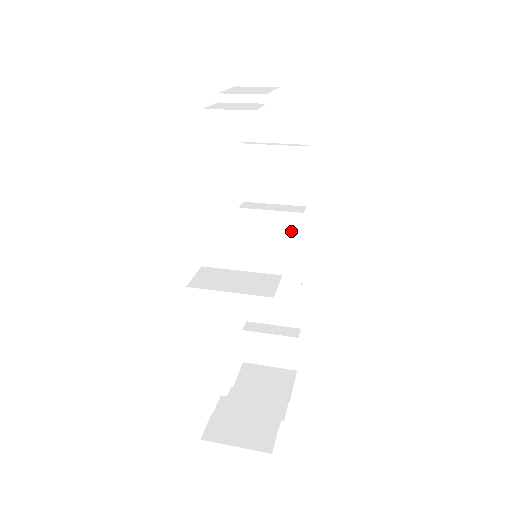
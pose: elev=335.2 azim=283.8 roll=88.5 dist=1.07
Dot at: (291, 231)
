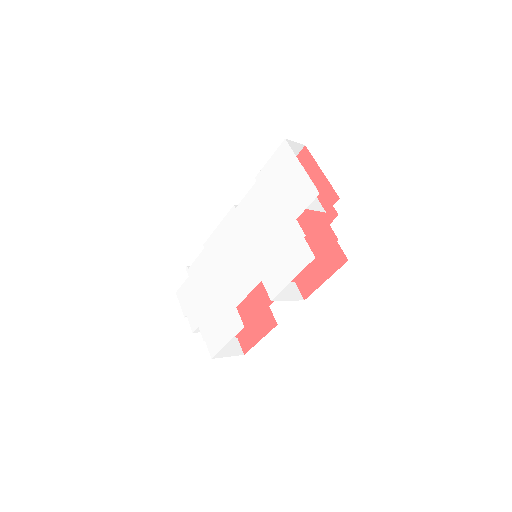
Dot at: occluded
